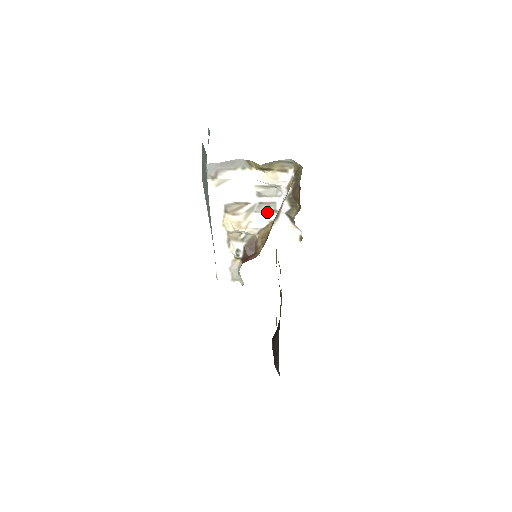
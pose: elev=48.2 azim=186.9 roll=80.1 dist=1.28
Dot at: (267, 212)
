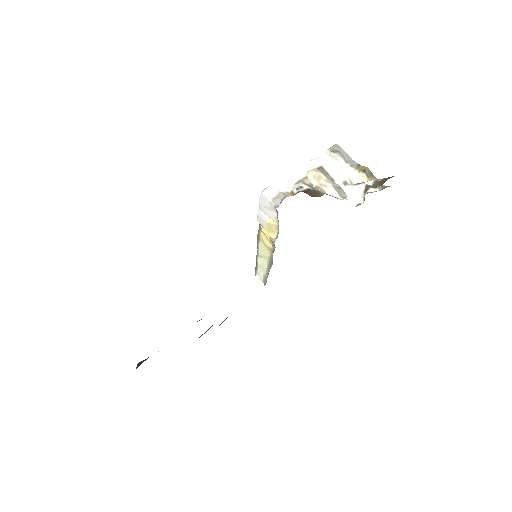
Dot at: (339, 194)
